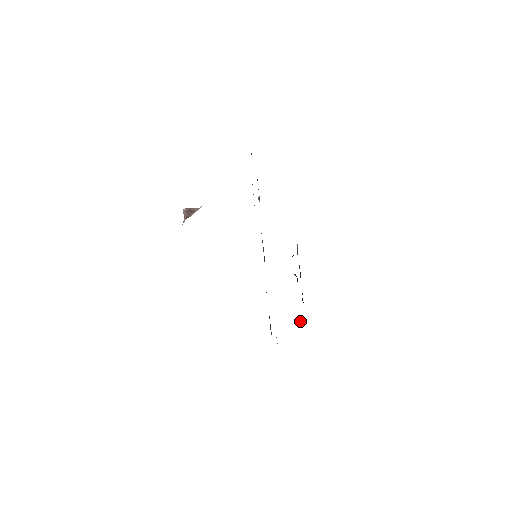
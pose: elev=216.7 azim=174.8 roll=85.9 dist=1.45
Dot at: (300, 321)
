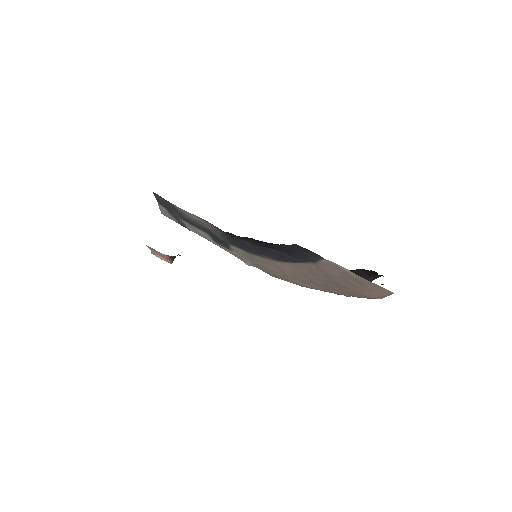
Dot at: (376, 274)
